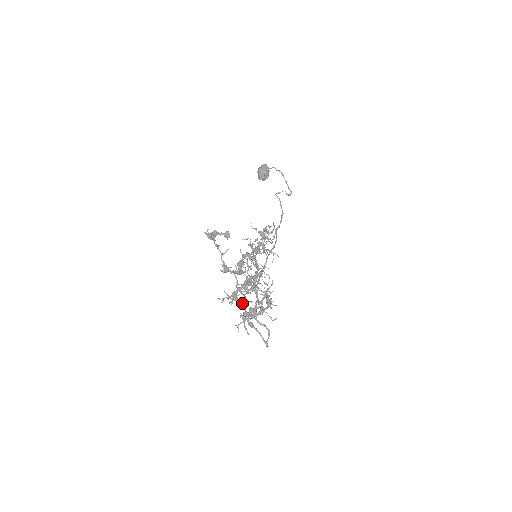
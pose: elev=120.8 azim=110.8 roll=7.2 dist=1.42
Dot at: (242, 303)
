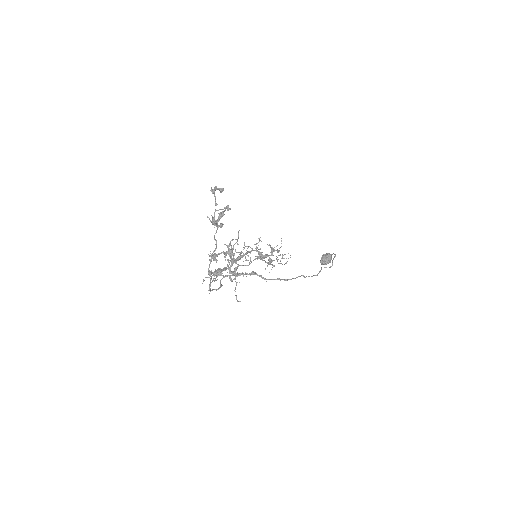
Dot at: (216, 260)
